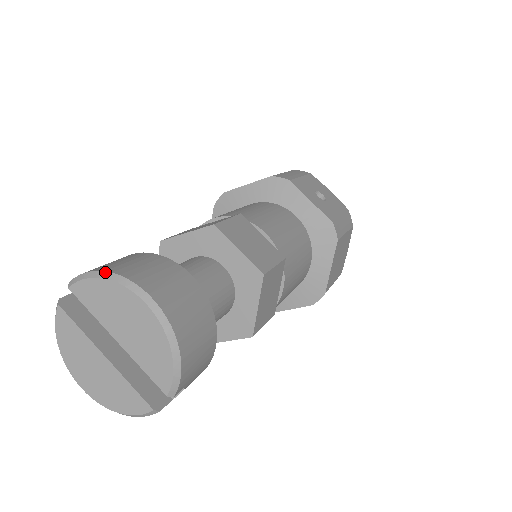
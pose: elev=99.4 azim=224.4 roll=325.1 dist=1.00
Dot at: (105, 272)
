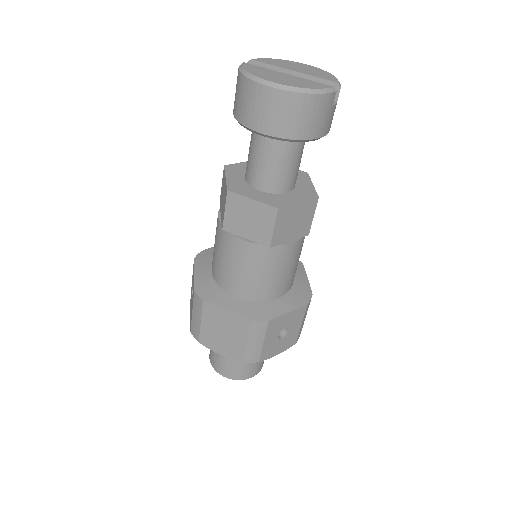
Dot at: occluded
